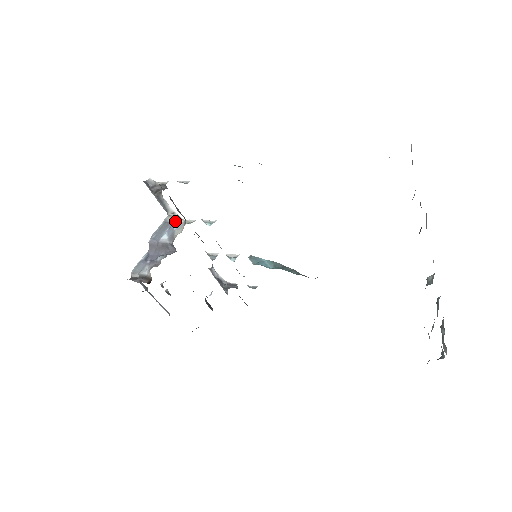
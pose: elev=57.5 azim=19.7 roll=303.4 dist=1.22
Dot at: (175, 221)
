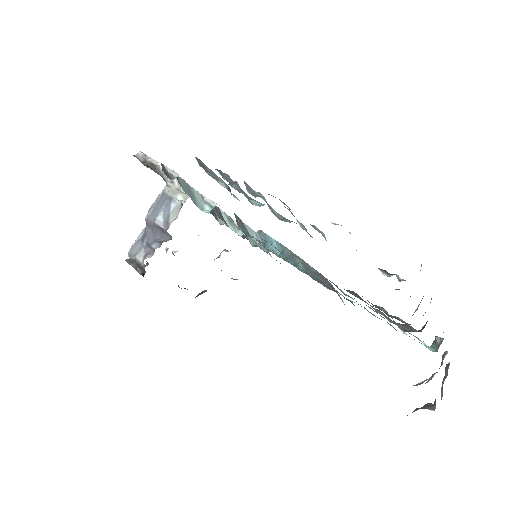
Dot at: (173, 196)
